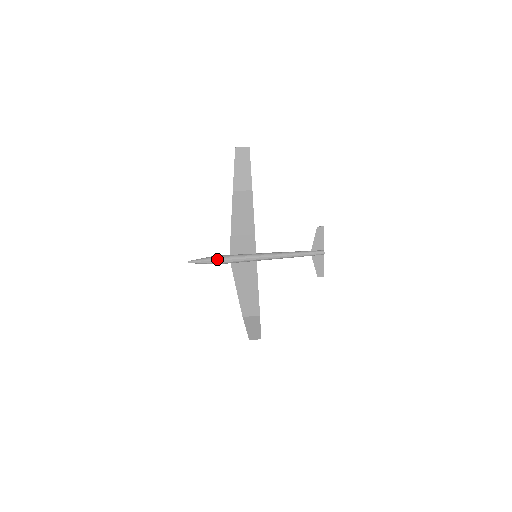
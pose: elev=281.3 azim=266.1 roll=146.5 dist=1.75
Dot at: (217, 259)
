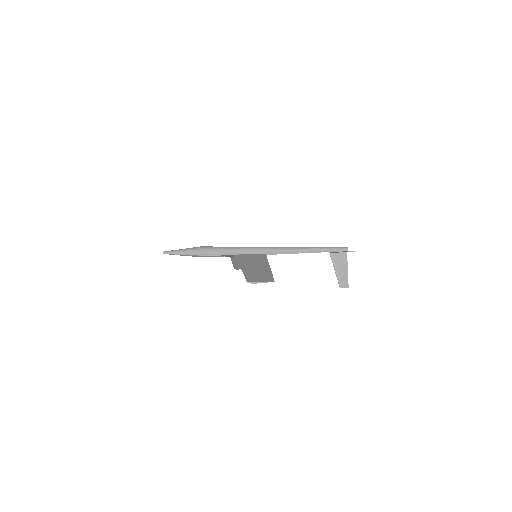
Dot at: occluded
